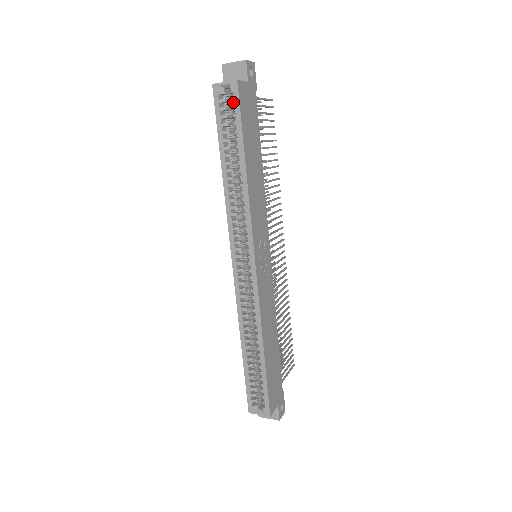
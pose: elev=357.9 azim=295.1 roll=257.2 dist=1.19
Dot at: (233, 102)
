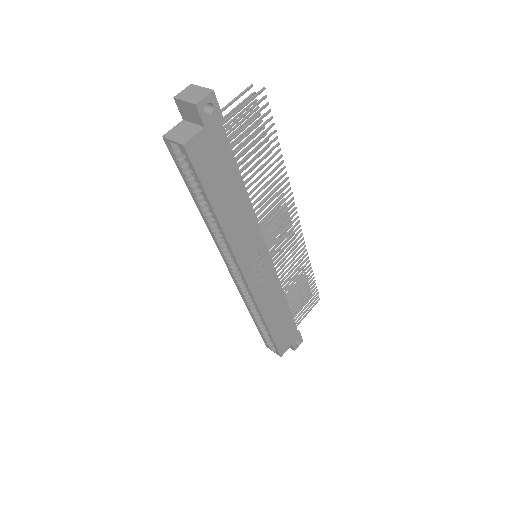
Dot at: occluded
